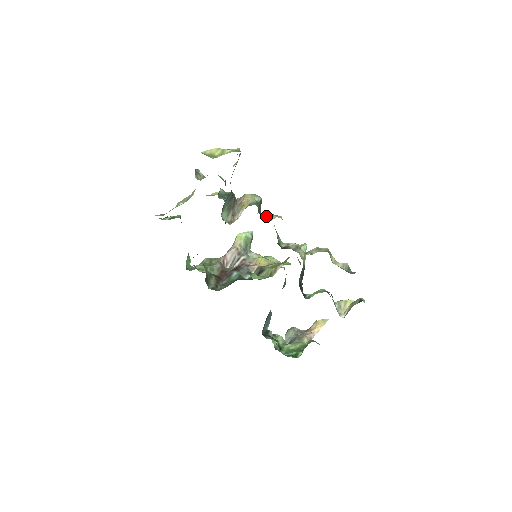
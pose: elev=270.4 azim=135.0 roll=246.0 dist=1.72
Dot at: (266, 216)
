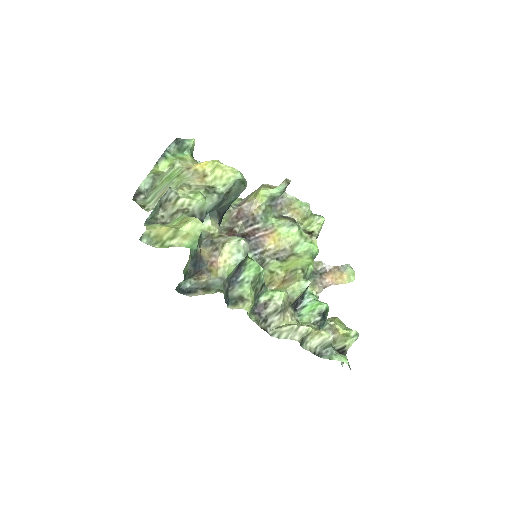
Dot at: (228, 304)
